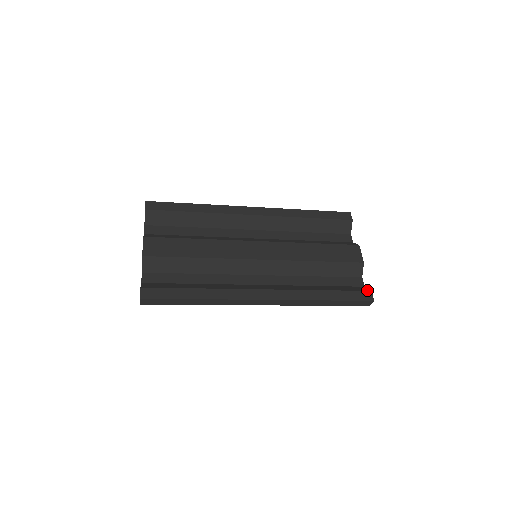
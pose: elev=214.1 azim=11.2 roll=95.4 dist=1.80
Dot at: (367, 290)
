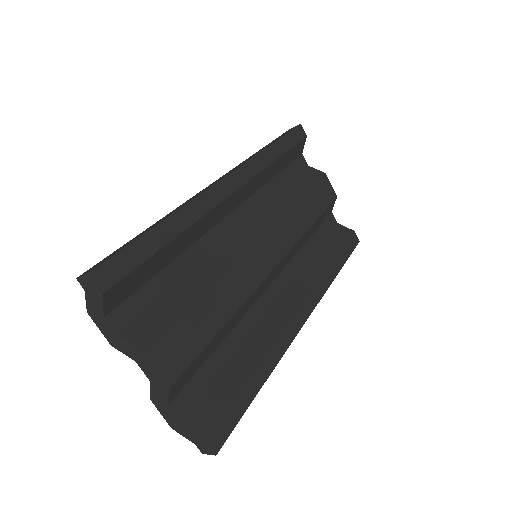
Dot at: (351, 232)
